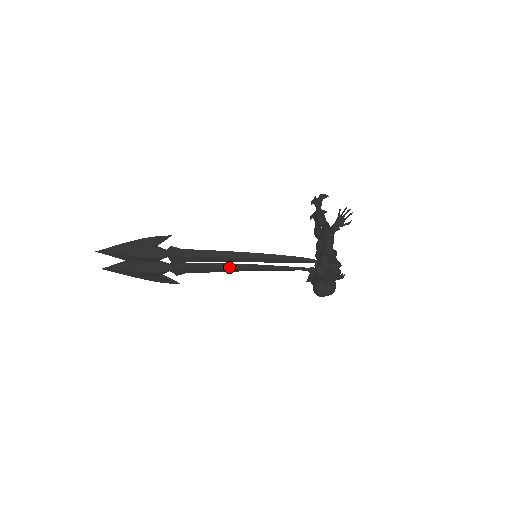
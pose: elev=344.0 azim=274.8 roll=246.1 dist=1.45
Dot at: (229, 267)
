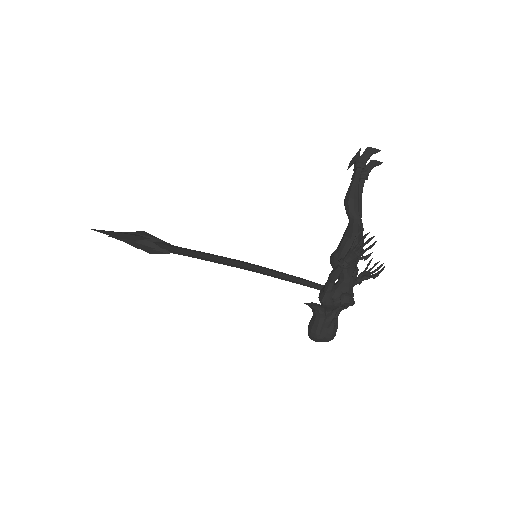
Dot at: (226, 264)
